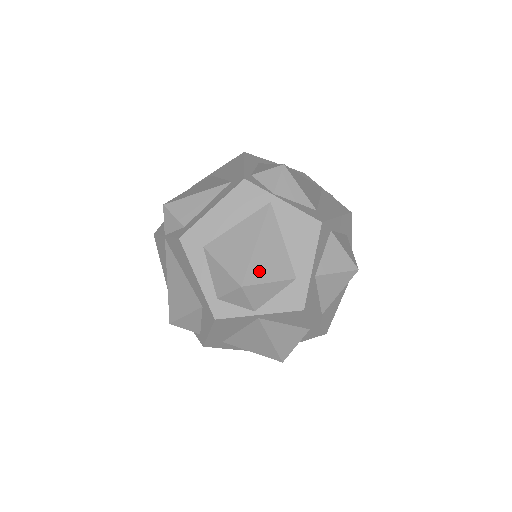
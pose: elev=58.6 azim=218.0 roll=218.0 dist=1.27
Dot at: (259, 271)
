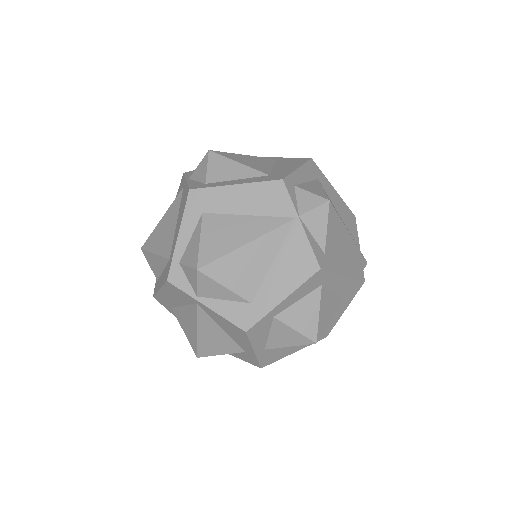
Dot at: (208, 349)
